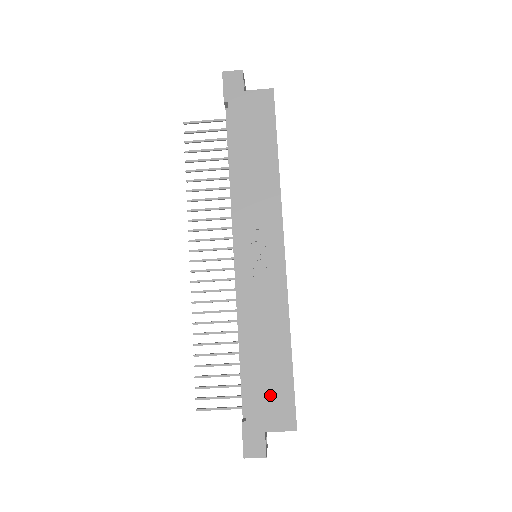
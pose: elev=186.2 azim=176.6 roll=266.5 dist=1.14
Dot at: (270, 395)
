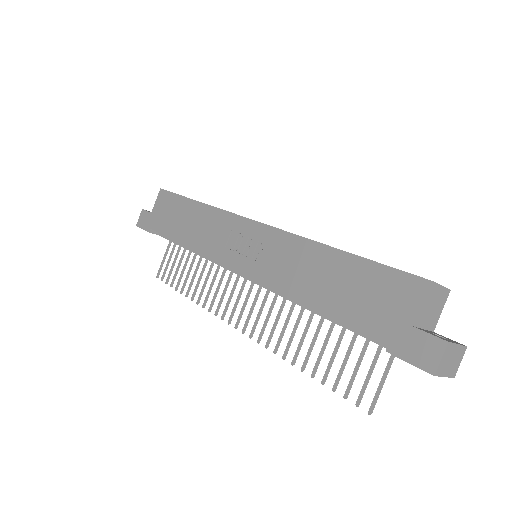
Dot at: (371, 297)
